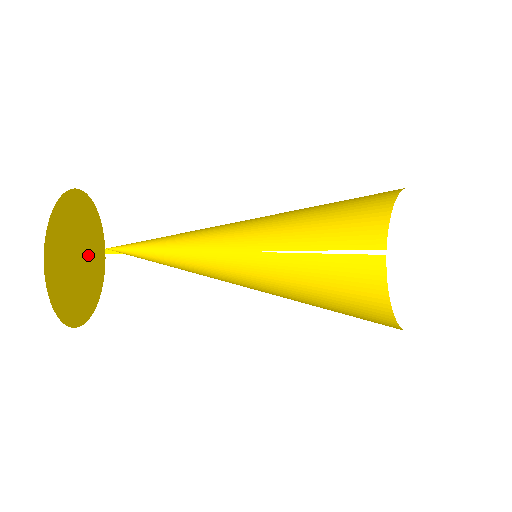
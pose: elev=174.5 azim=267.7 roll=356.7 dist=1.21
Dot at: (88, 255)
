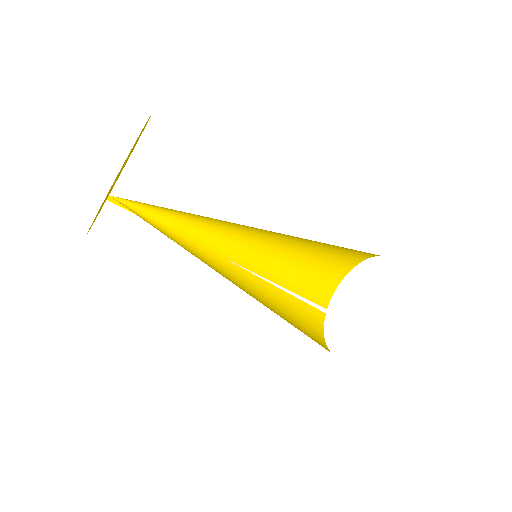
Dot at: occluded
